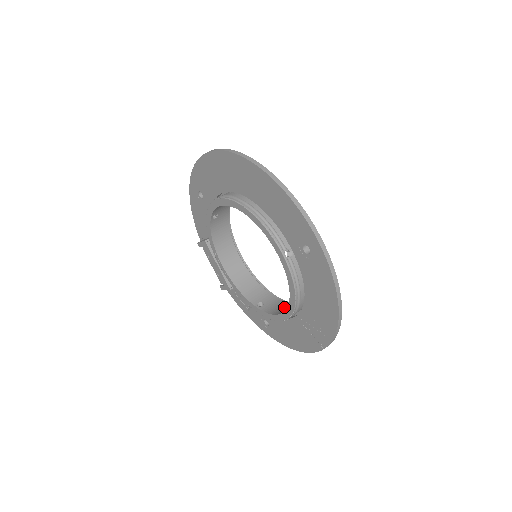
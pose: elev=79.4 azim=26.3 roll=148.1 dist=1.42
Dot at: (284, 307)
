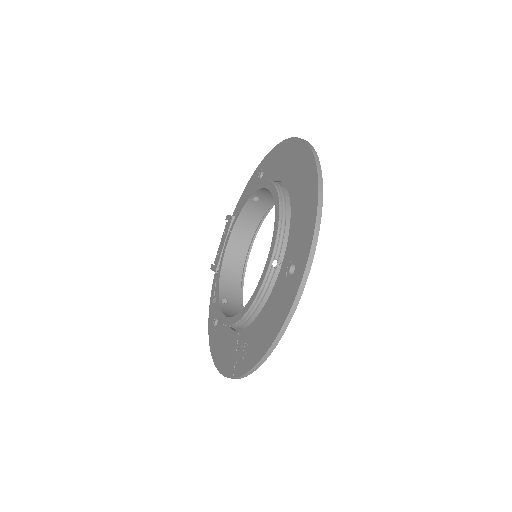
Dot at: occluded
